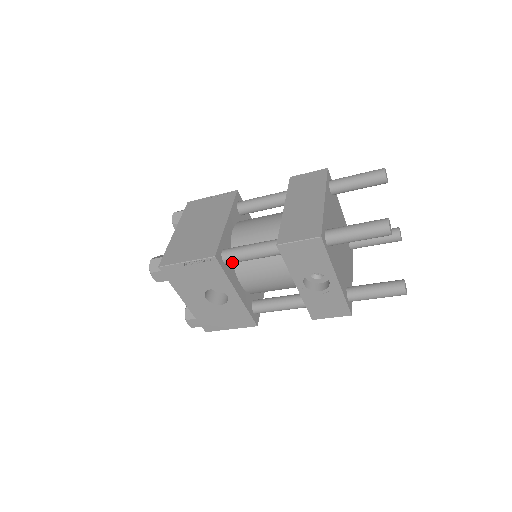
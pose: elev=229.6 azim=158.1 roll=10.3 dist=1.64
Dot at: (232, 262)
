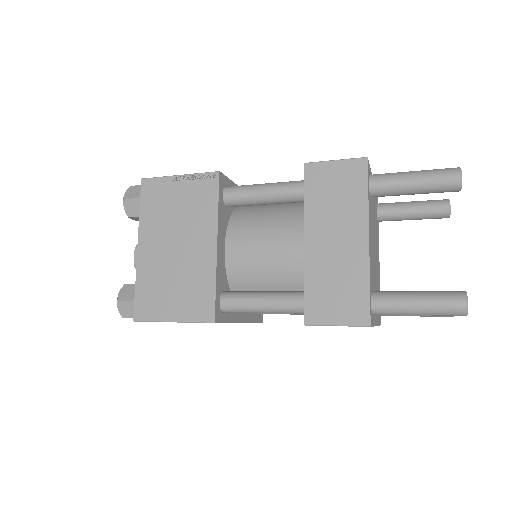
Dot at: occluded
